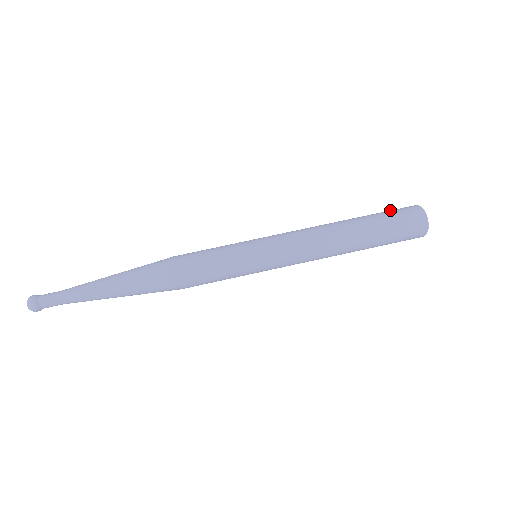
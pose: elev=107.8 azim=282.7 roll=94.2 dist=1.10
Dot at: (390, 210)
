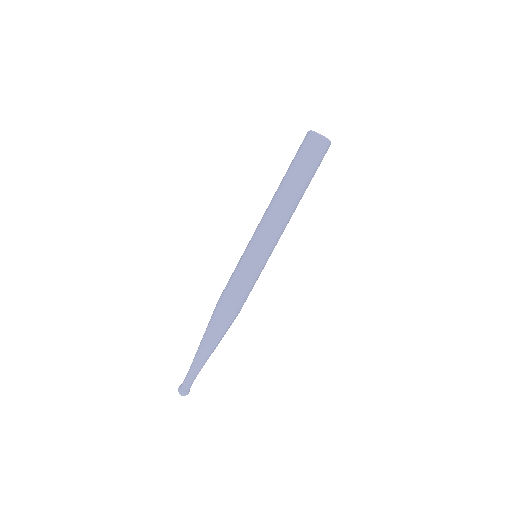
Dot at: (307, 156)
